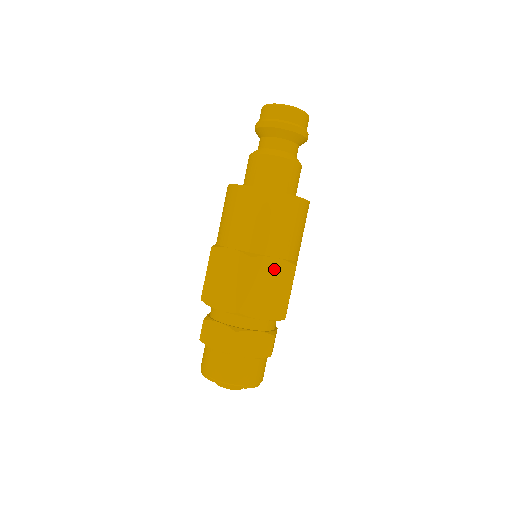
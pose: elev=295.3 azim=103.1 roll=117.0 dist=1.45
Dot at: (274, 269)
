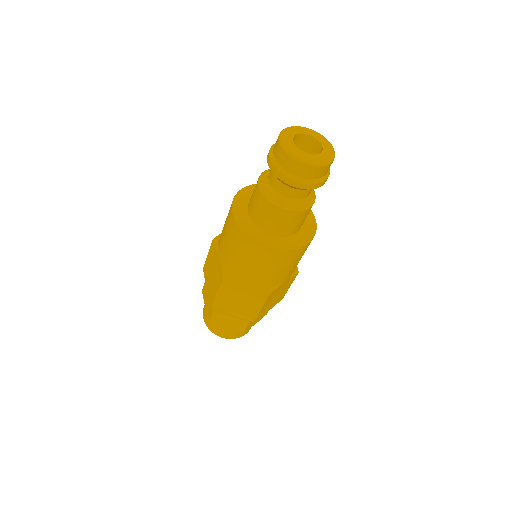
Dot at: (246, 291)
